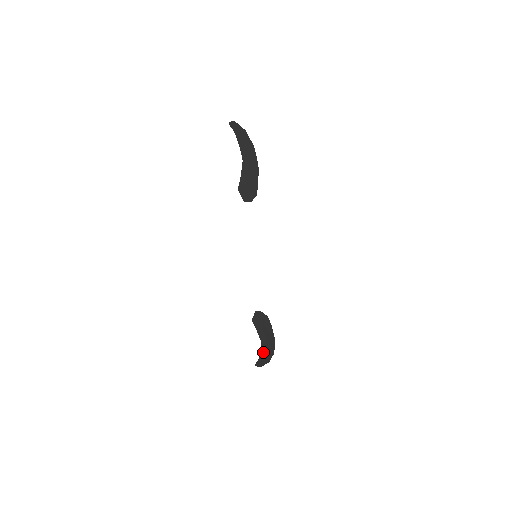
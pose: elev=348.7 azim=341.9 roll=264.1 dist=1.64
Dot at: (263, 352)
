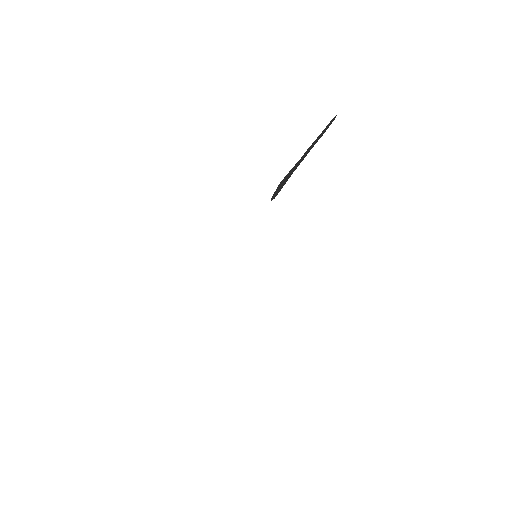
Dot at: occluded
